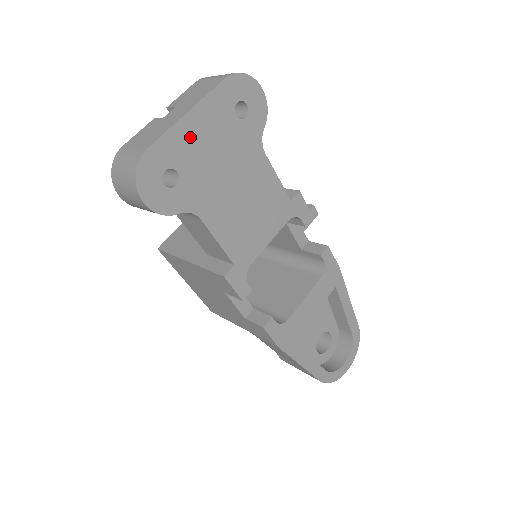
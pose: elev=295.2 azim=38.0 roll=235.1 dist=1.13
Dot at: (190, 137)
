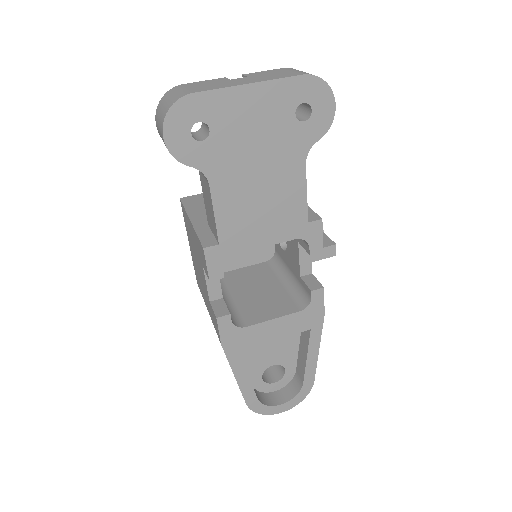
Dot at: (239, 107)
